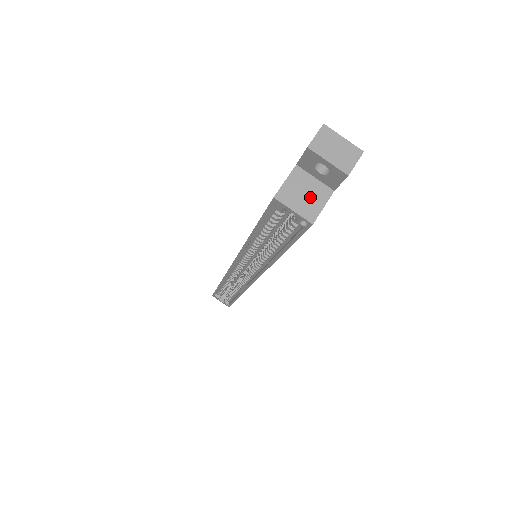
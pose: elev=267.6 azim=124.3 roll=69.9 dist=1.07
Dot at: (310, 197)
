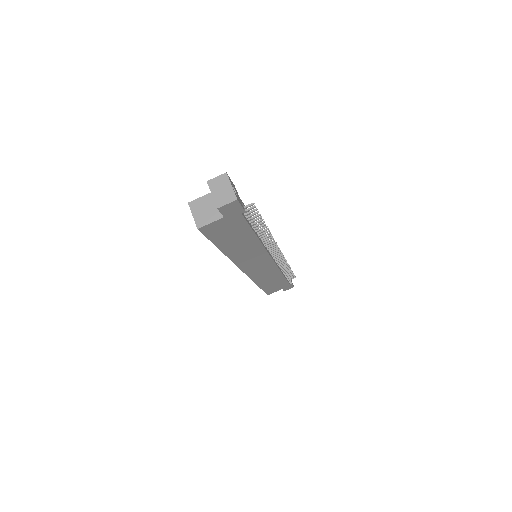
Dot at: (207, 213)
